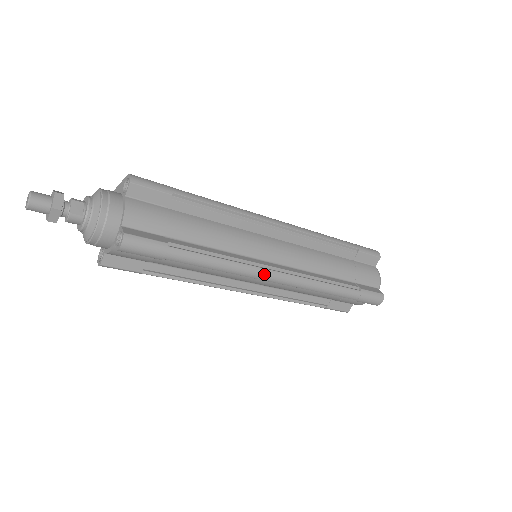
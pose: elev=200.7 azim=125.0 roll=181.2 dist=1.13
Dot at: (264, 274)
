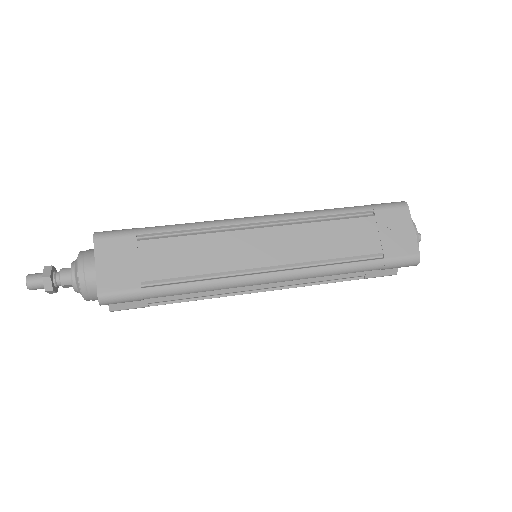
Dot at: (245, 293)
